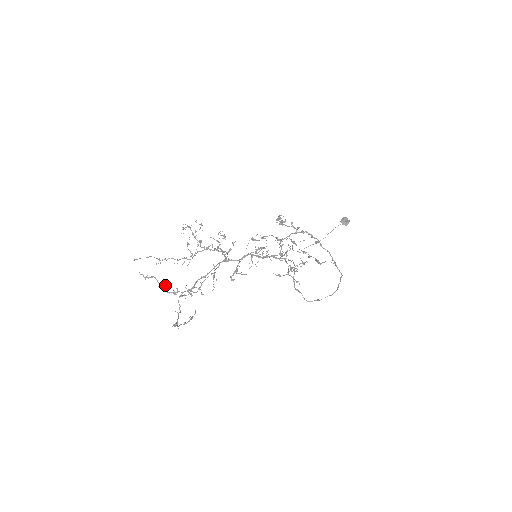
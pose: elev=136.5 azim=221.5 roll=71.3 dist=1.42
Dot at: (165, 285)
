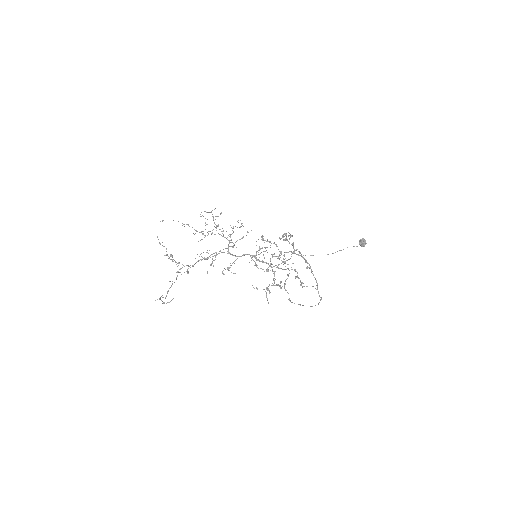
Dot at: occluded
